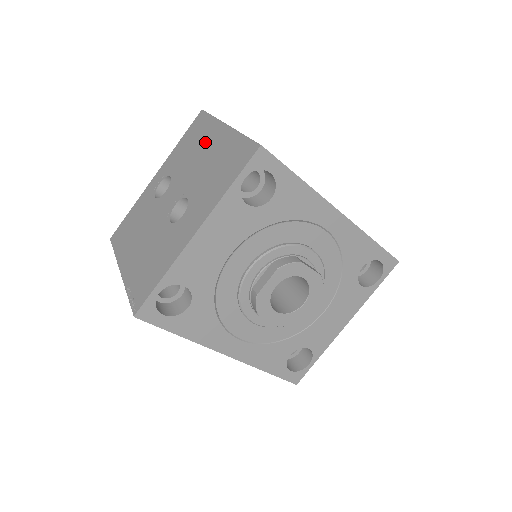
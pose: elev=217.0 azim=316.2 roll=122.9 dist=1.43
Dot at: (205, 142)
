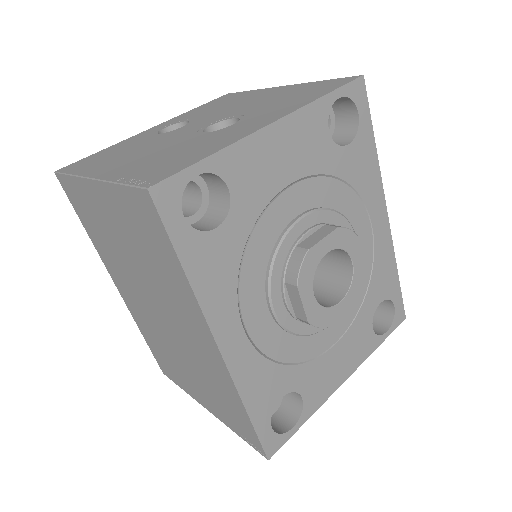
Dot at: (249, 97)
